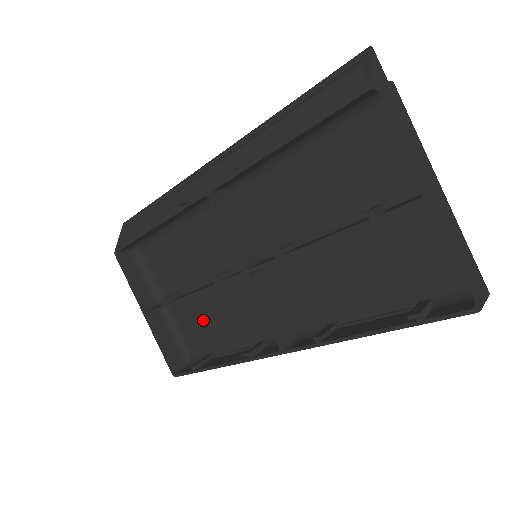
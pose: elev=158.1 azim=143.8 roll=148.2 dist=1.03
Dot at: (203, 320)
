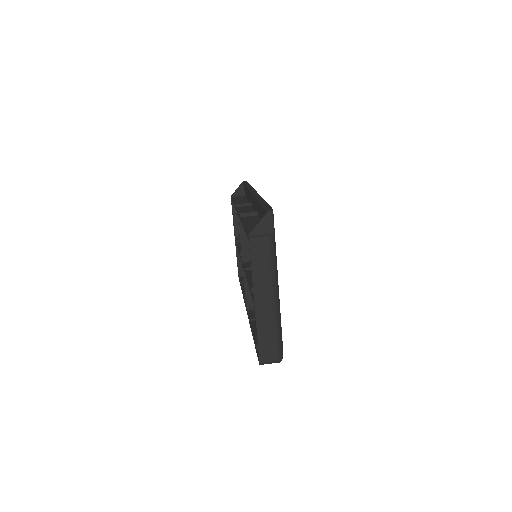
Dot at: occluded
